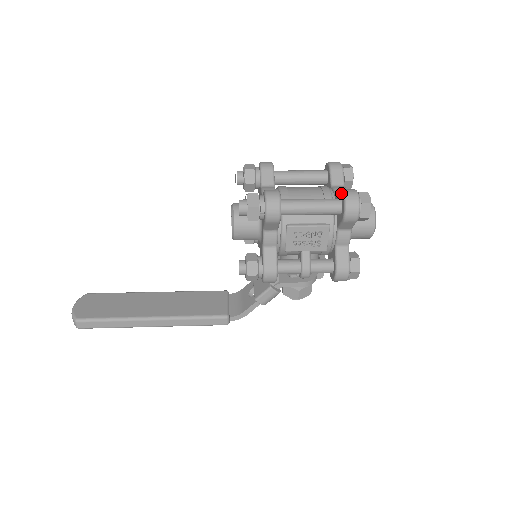
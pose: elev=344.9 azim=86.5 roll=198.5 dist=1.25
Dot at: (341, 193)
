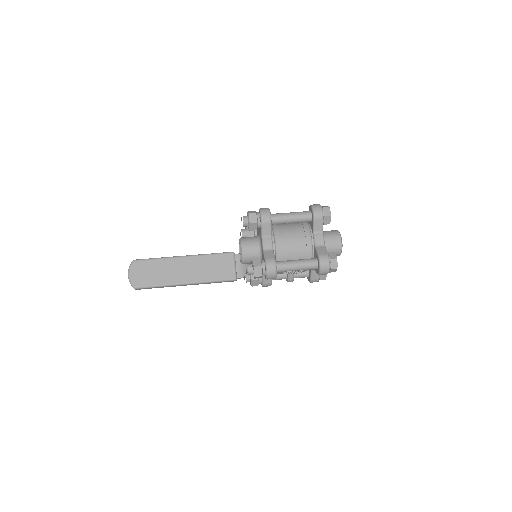
Dot at: (318, 260)
